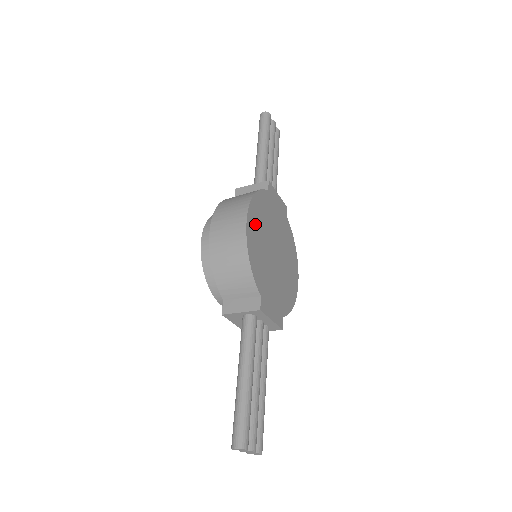
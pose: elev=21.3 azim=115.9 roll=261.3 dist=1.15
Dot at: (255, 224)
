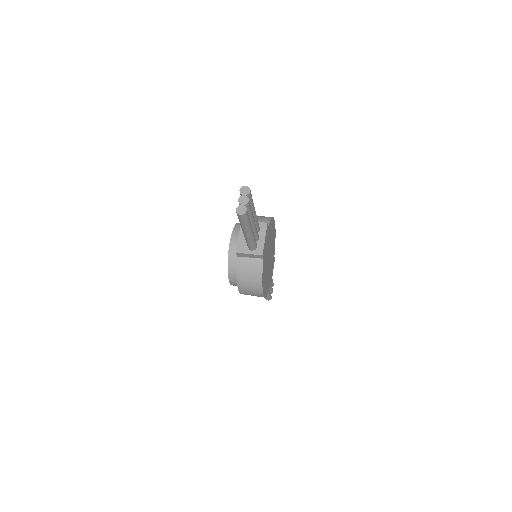
Dot at: (265, 285)
